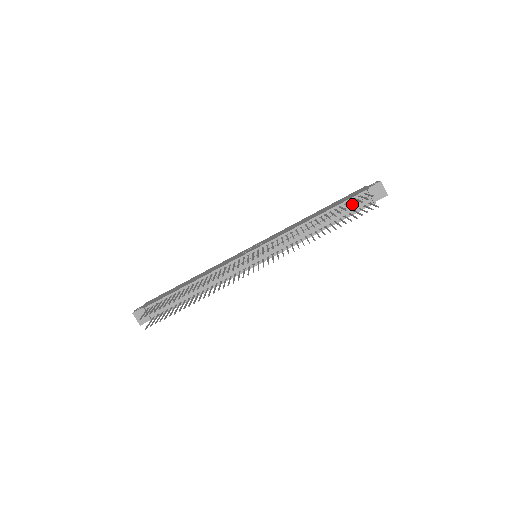
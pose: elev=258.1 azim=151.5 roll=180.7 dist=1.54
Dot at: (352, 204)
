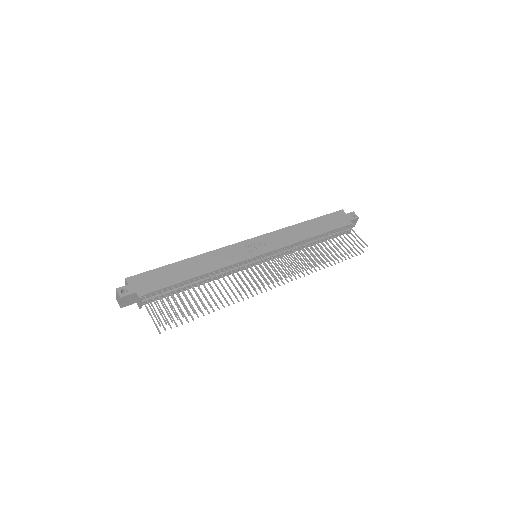
Dot at: (338, 231)
